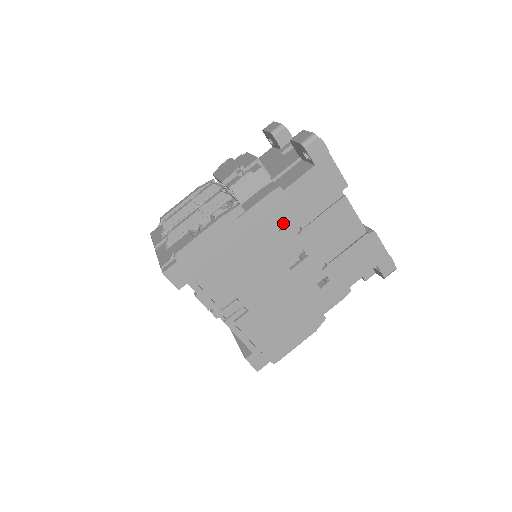
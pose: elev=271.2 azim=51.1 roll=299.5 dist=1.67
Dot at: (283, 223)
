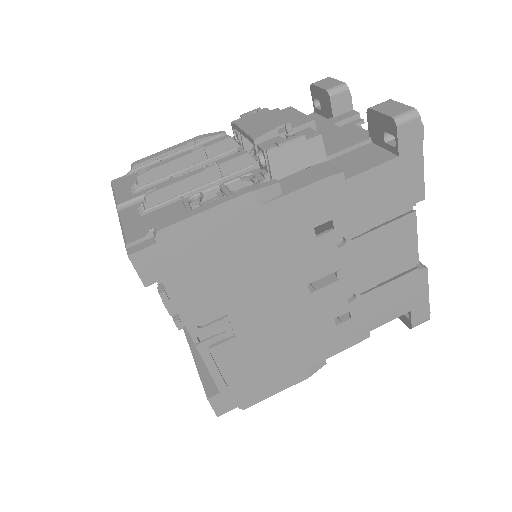
Dot at: occluded
